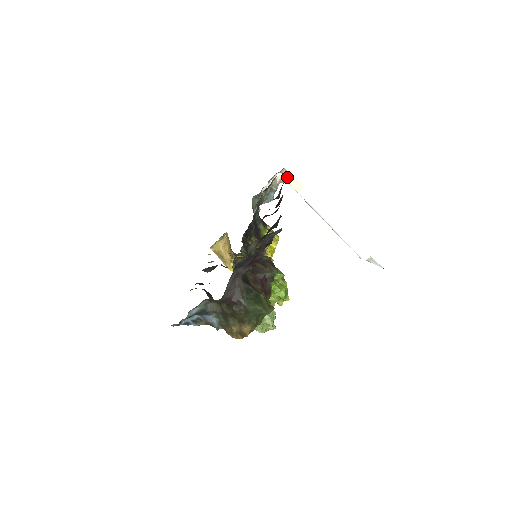
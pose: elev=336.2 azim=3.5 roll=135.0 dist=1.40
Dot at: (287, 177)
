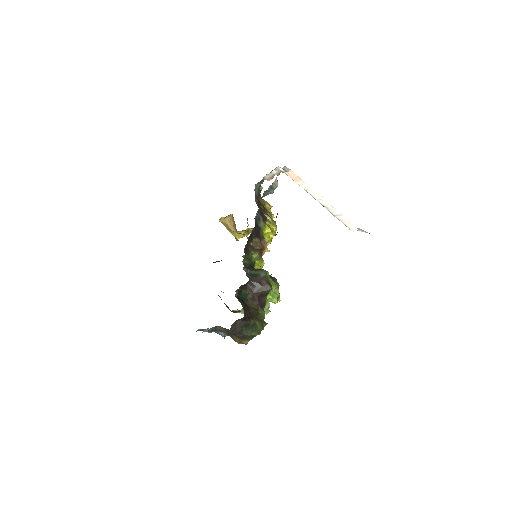
Dot at: (287, 171)
